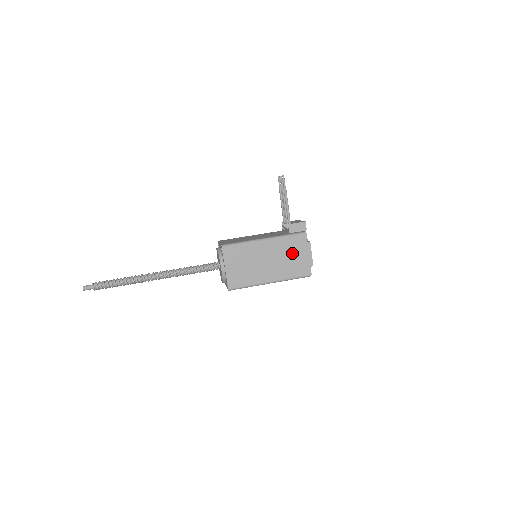
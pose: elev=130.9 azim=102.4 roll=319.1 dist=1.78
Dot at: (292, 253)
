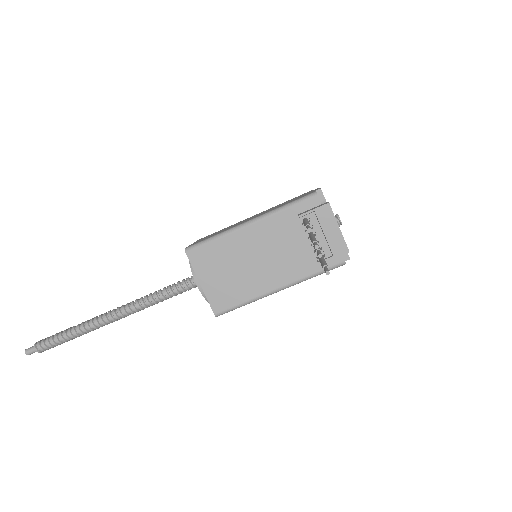
Dot at: occluded
